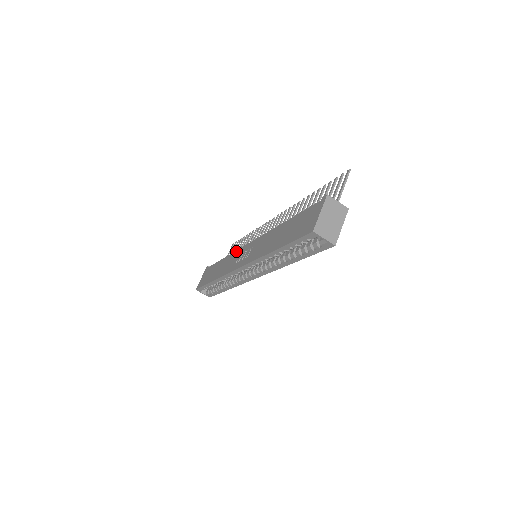
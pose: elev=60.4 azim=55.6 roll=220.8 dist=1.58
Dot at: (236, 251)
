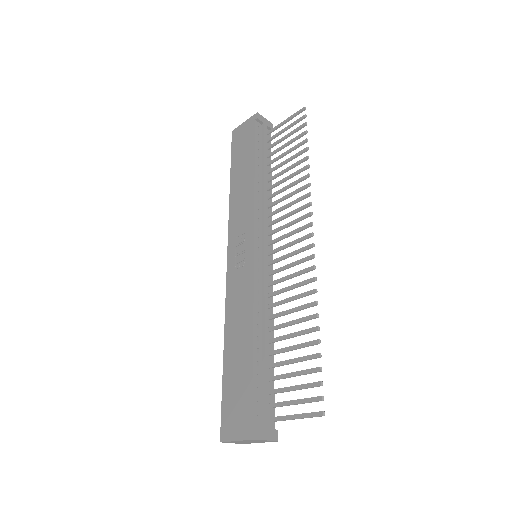
Dot at: (252, 211)
